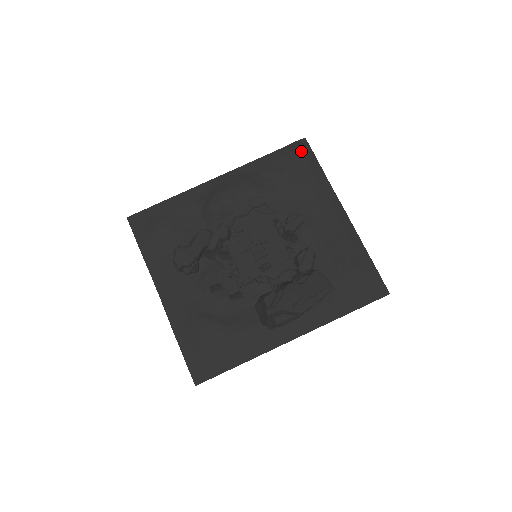
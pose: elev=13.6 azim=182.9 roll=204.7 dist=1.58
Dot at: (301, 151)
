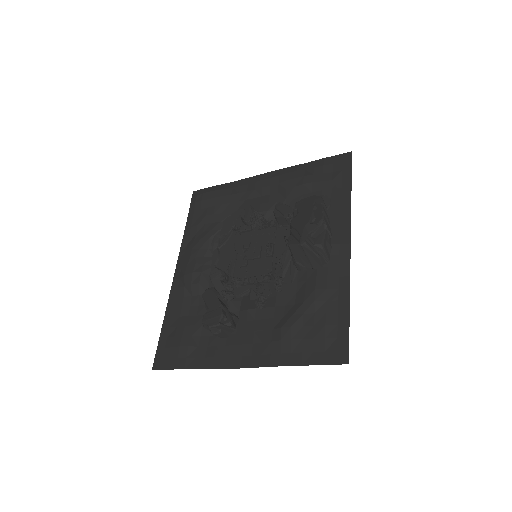
Dot at: (200, 195)
